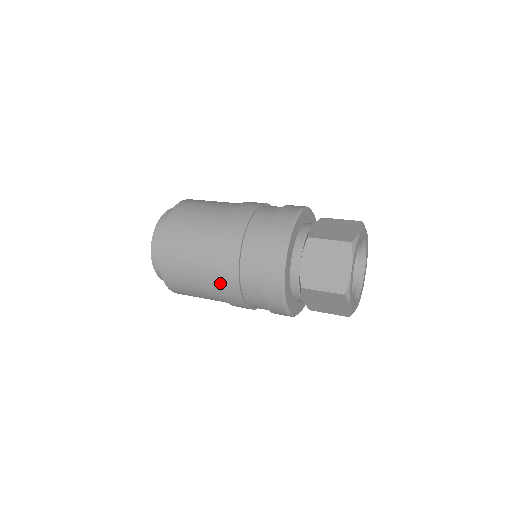
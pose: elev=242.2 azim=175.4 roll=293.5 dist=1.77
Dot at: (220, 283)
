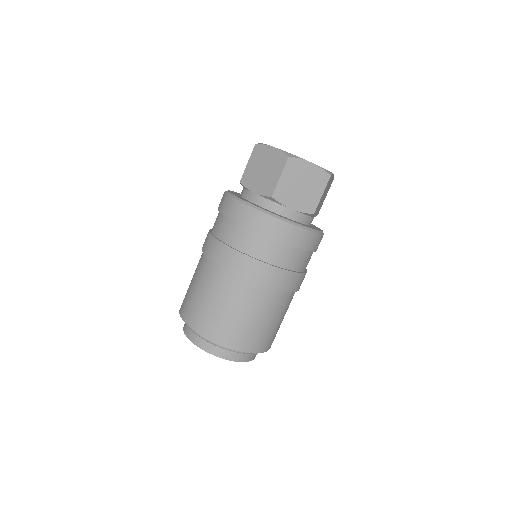
Dot at: (240, 276)
